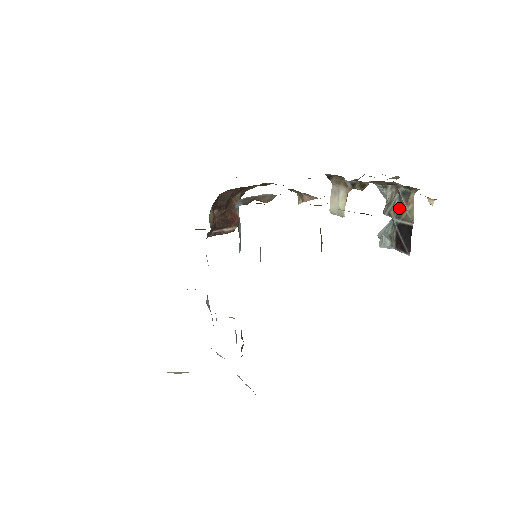
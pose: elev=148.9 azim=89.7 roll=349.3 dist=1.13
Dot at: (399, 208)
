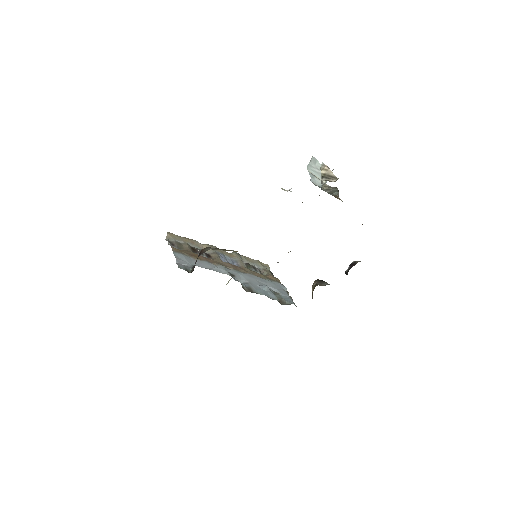
Dot at: (336, 196)
